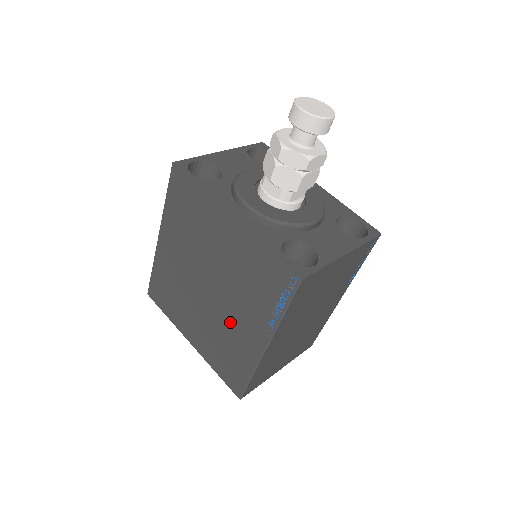
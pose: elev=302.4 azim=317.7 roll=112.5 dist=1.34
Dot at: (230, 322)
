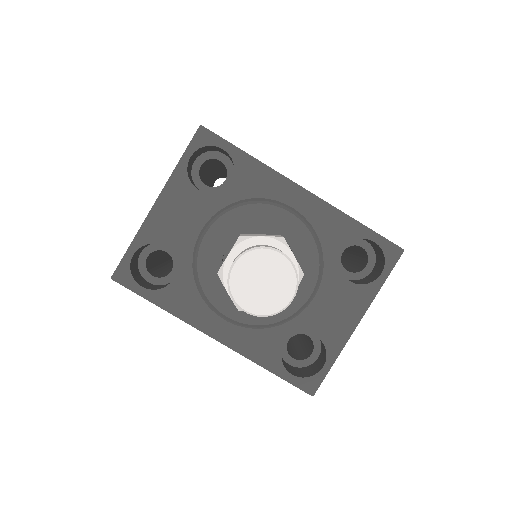
Dot at: occluded
